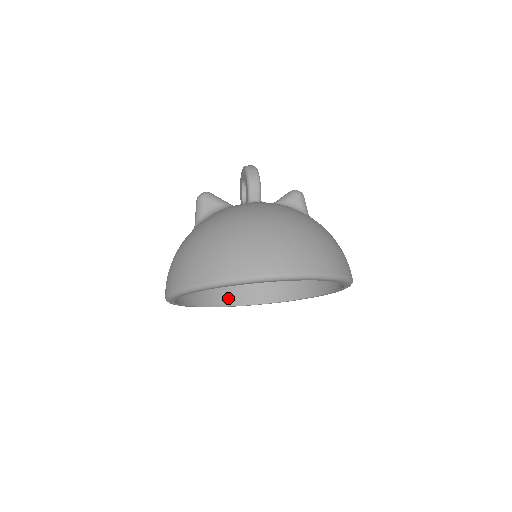
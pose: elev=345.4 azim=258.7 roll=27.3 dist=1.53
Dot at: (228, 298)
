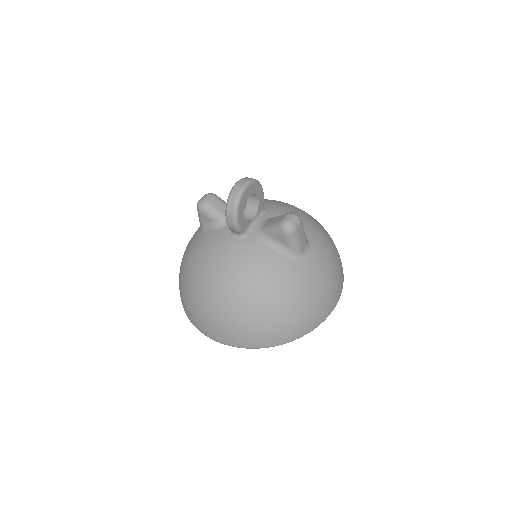
Dot at: occluded
